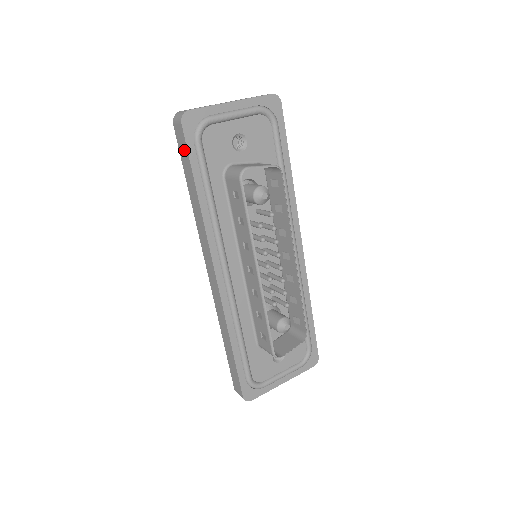
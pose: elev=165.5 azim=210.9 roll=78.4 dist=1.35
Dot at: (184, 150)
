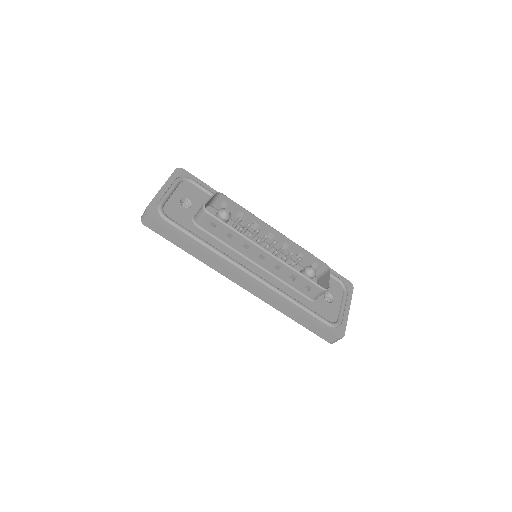
Dot at: (164, 230)
